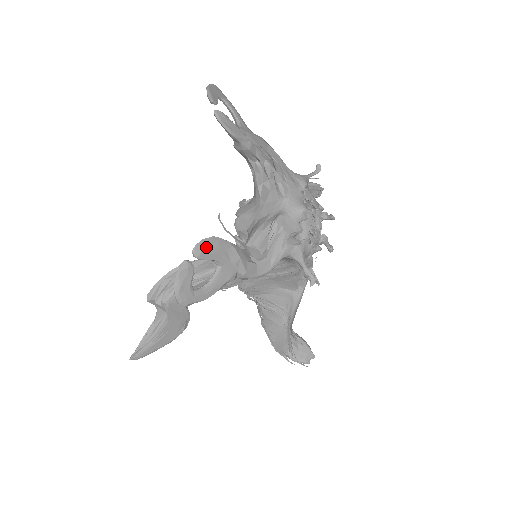
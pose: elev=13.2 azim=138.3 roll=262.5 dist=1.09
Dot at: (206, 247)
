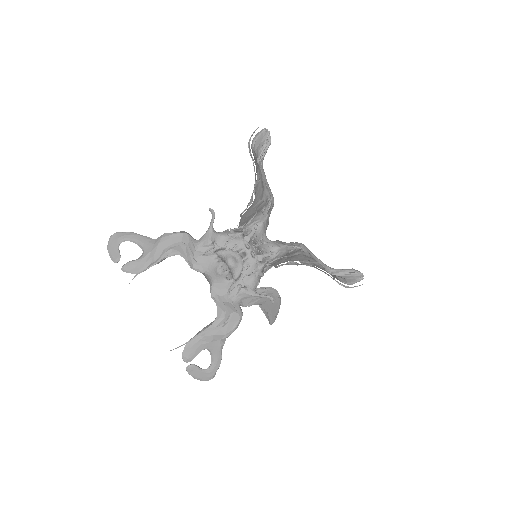
Dot at: (188, 354)
